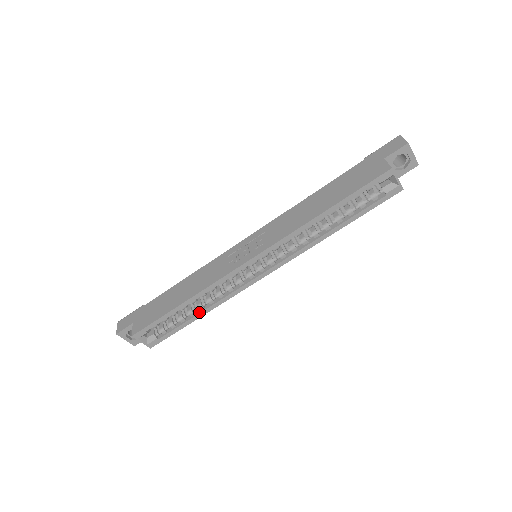
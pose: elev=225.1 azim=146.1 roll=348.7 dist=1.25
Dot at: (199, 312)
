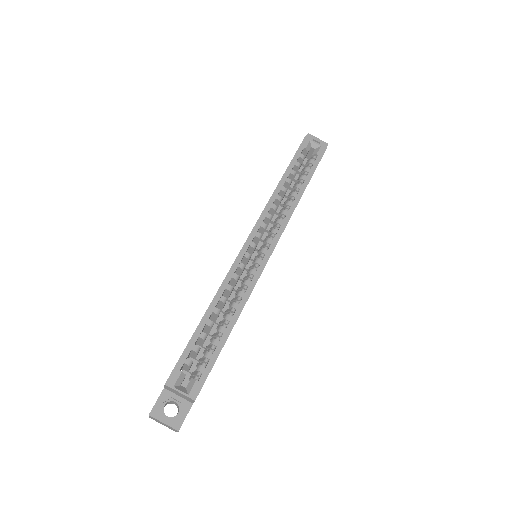
Dot at: (229, 322)
